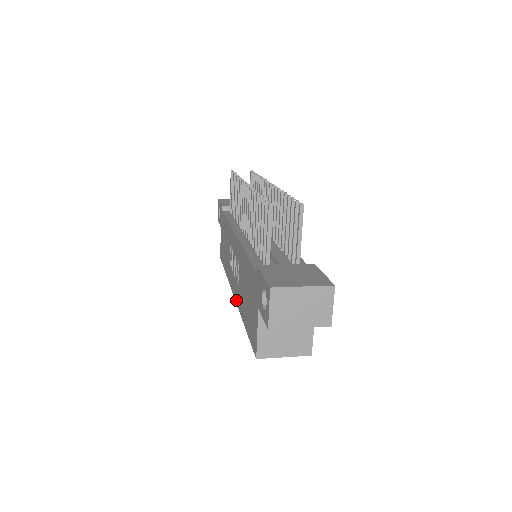
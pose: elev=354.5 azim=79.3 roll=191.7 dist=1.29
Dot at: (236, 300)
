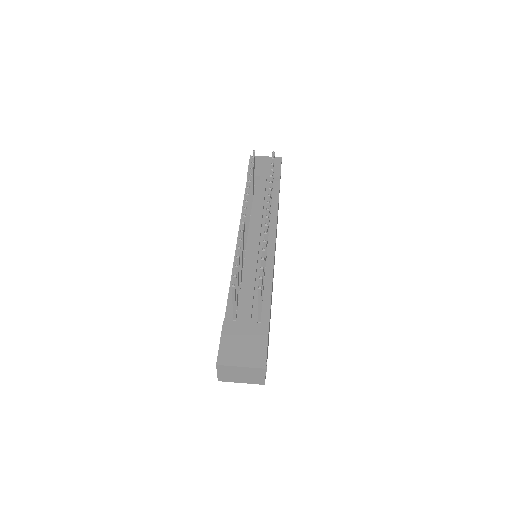
Dot at: occluded
